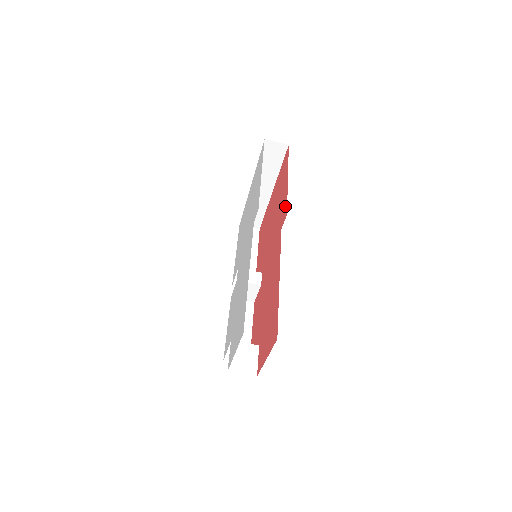
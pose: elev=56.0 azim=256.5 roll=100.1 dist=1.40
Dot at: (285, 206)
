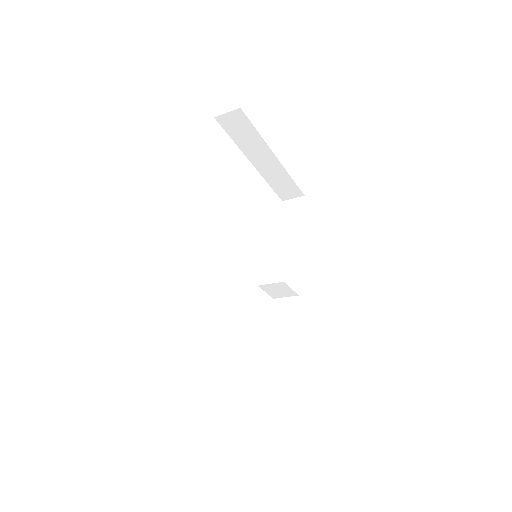
Dot at: occluded
